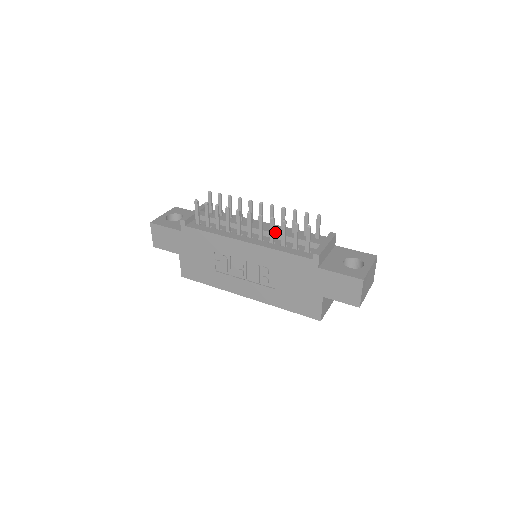
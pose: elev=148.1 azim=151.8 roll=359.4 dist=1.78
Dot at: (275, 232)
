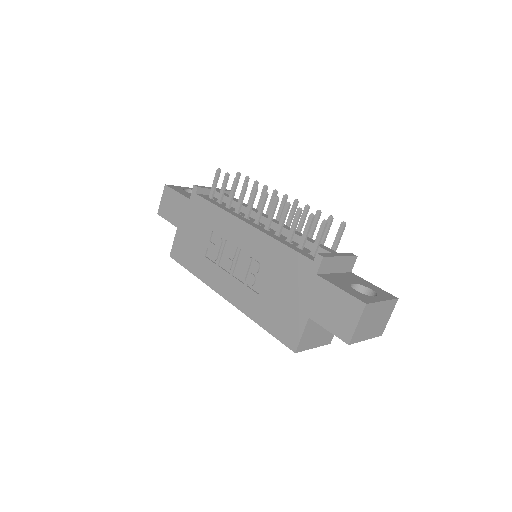
Dot at: (286, 227)
